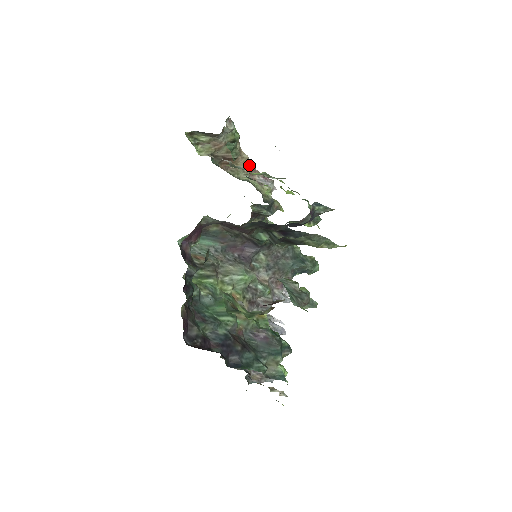
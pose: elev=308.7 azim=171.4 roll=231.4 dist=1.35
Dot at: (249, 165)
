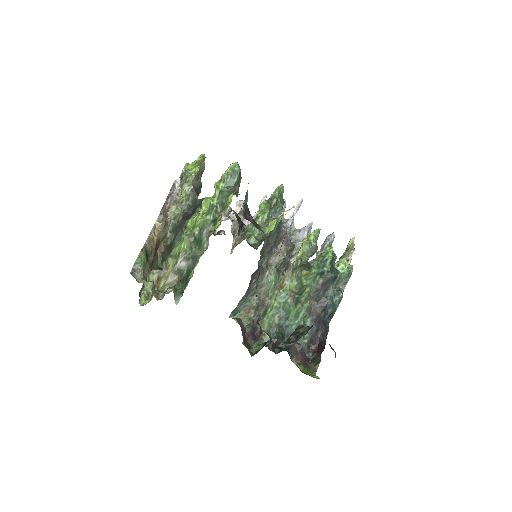
Dot at: (162, 226)
